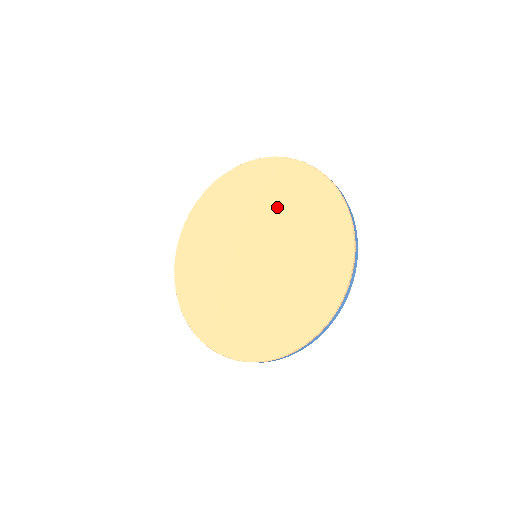
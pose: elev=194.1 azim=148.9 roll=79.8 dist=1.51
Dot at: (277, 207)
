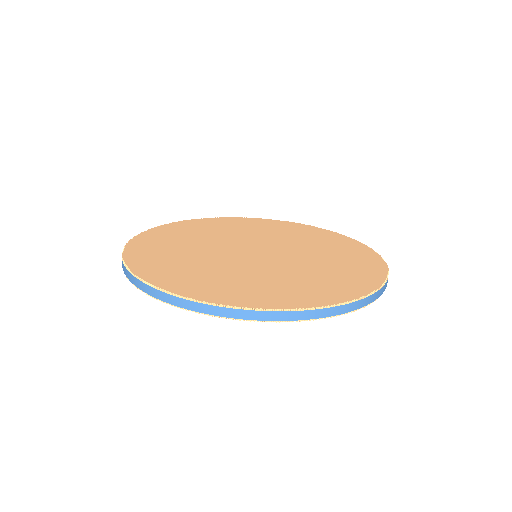
Dot at: (313, 246)
